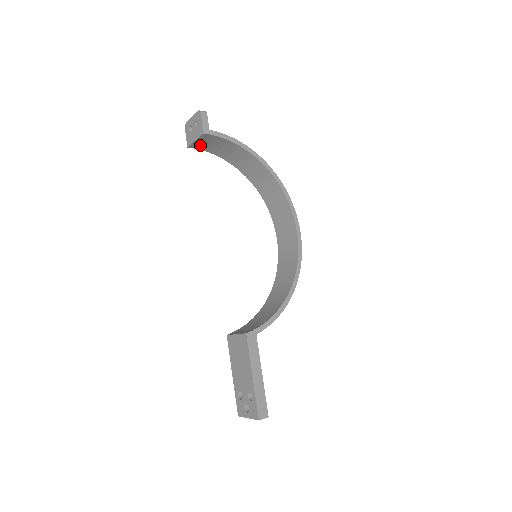
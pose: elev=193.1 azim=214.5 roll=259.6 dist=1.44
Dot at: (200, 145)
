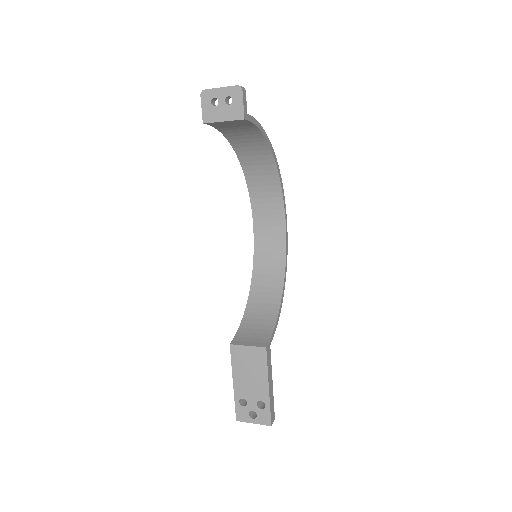
Dot at: (218, 123)
